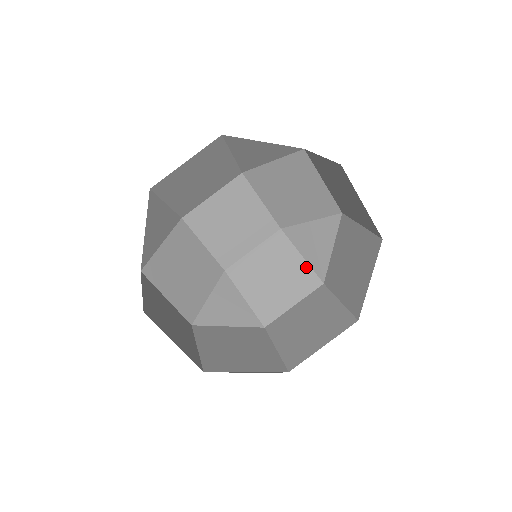
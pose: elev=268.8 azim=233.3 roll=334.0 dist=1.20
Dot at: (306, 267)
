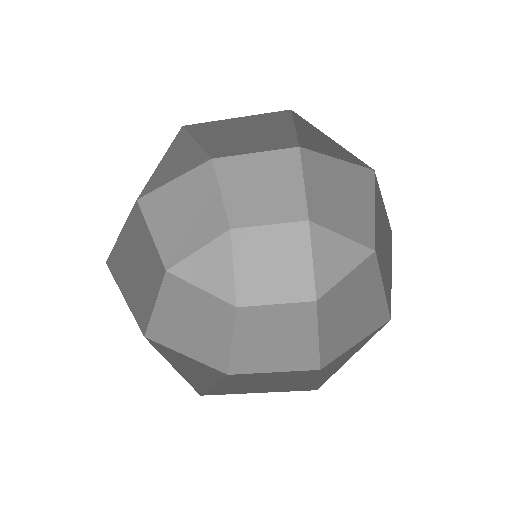
Dot at: (292, 137)
